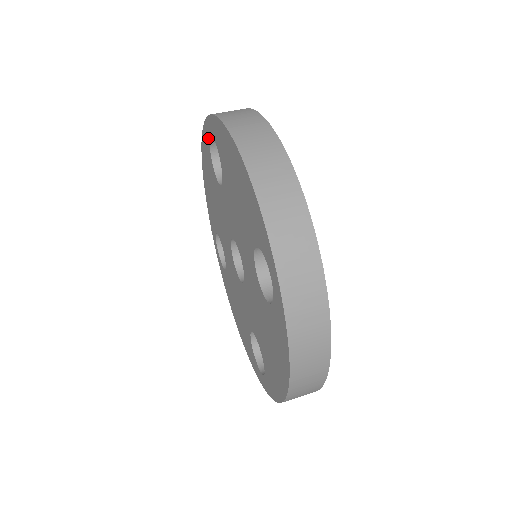
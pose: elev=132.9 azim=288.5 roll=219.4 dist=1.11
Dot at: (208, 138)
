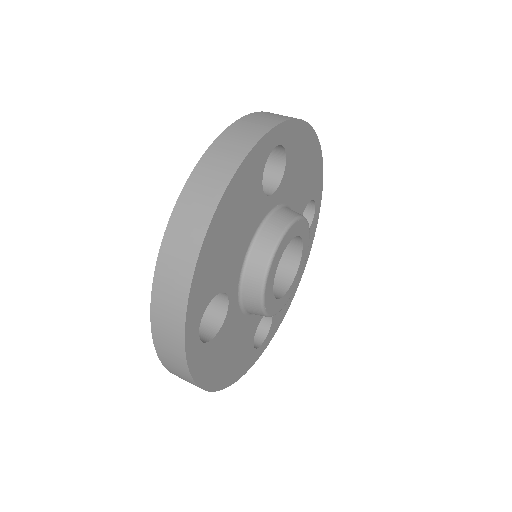
Dot at: occluded
